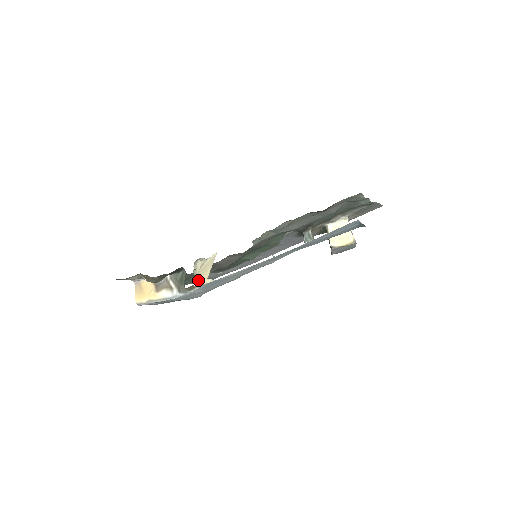
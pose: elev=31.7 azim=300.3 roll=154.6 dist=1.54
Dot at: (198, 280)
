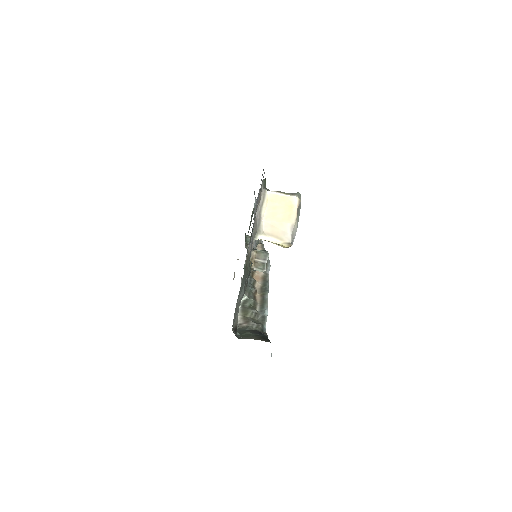
Dot at: occluded
